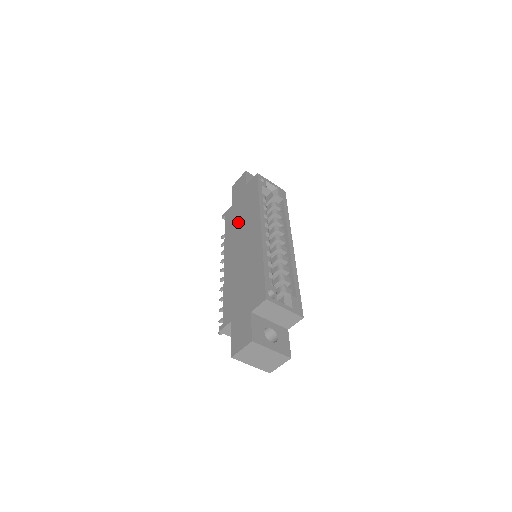
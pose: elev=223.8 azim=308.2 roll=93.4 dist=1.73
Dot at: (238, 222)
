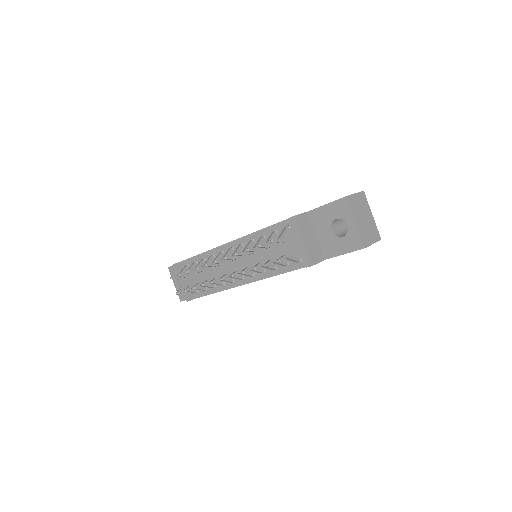
Dot at: occluded
